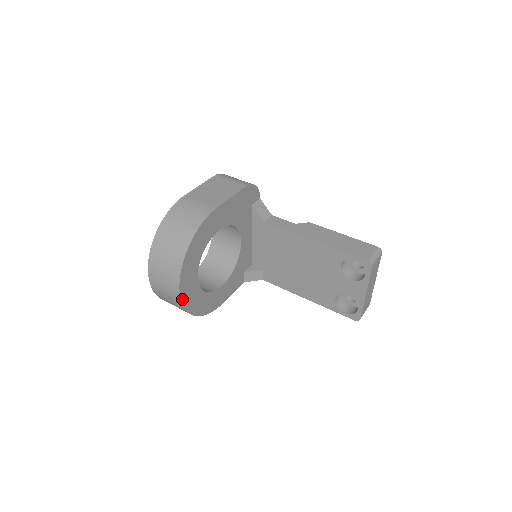
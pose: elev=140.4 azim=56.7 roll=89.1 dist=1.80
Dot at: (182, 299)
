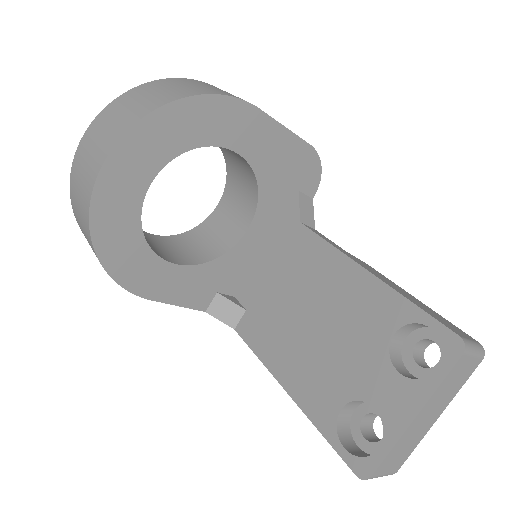
Dot at: (99, 182)
